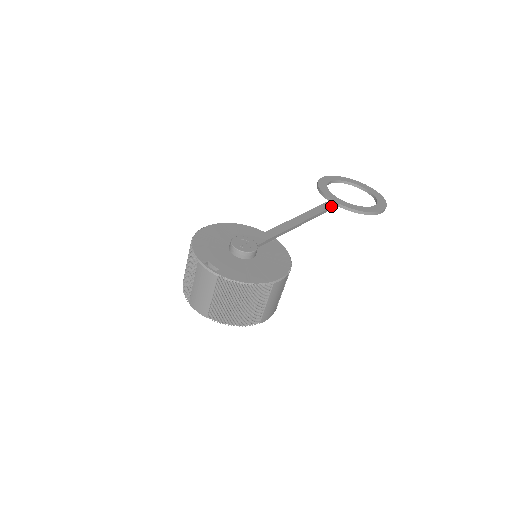
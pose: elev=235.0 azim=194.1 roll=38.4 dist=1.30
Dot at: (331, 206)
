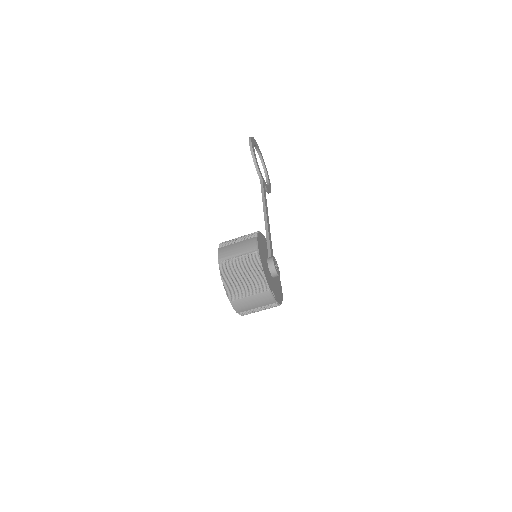
Dot at: (265, 190)
